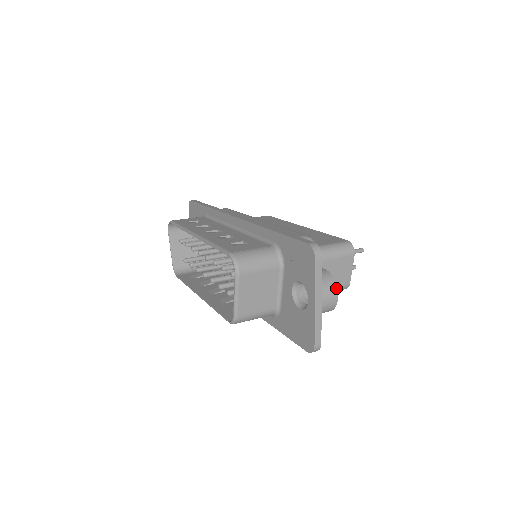
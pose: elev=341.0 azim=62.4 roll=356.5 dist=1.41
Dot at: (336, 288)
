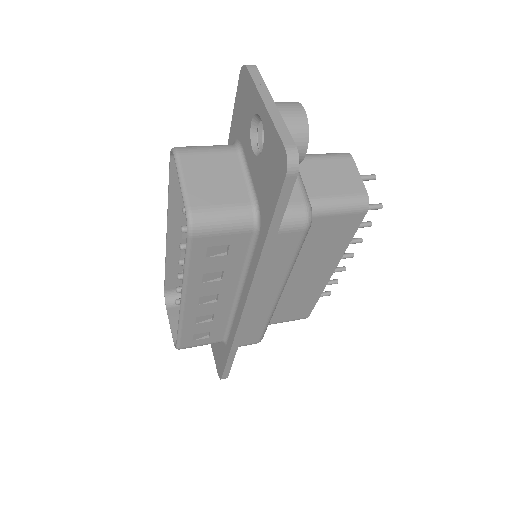
Dot at: (297, 103)
